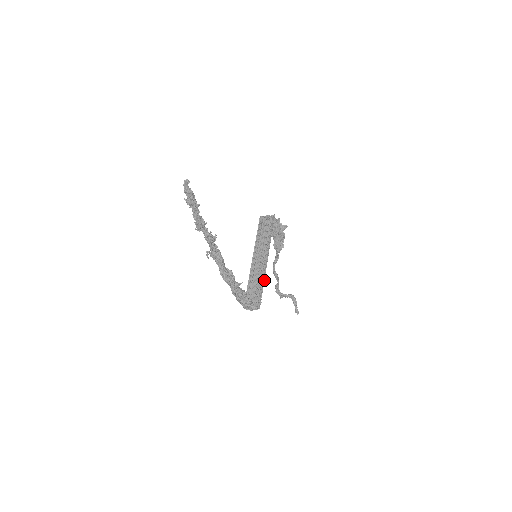
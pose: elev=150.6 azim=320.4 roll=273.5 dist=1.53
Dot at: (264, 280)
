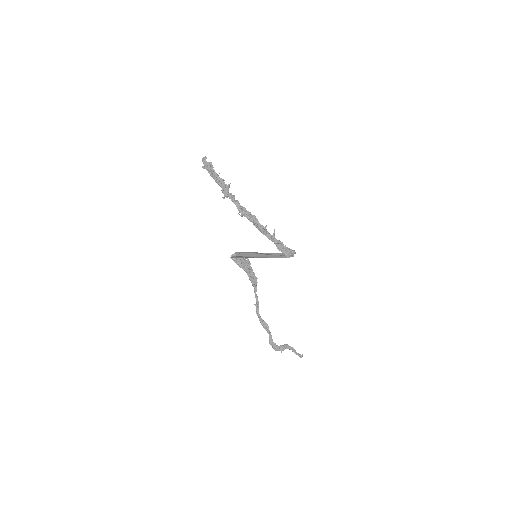
Dot at: occluded
